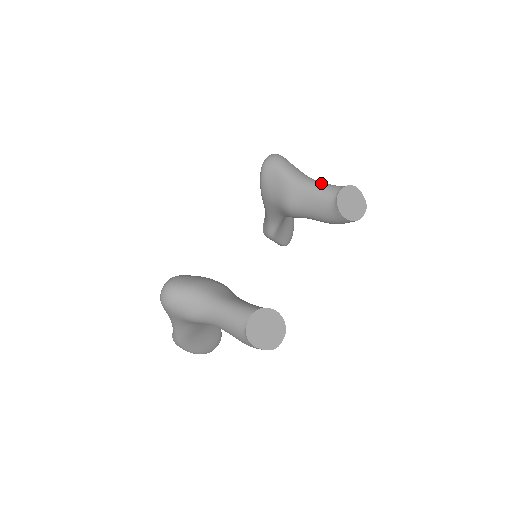
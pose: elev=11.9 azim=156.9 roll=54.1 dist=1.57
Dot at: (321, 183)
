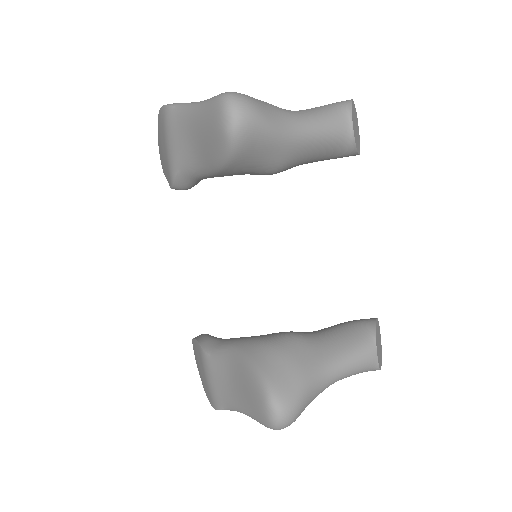
Dot at: (322, 120)
